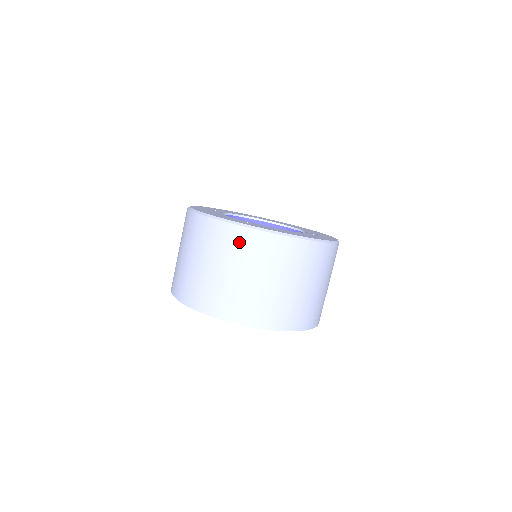
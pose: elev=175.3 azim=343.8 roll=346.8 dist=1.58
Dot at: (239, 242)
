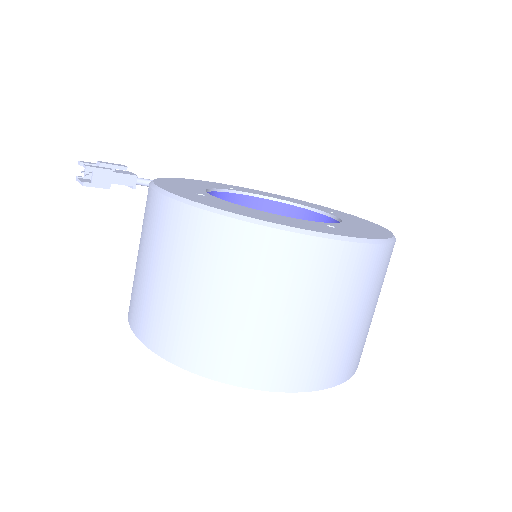
Dot at: (360, 269)
